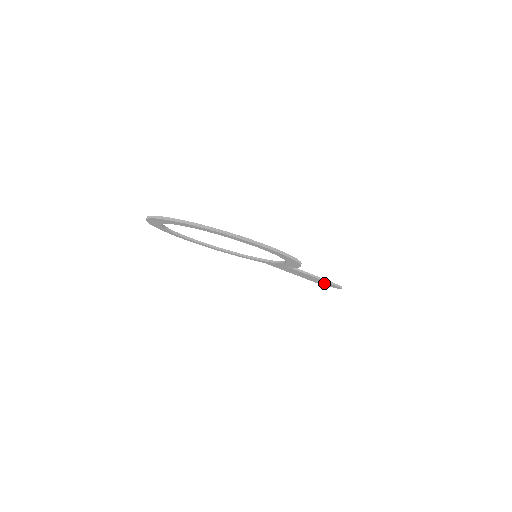
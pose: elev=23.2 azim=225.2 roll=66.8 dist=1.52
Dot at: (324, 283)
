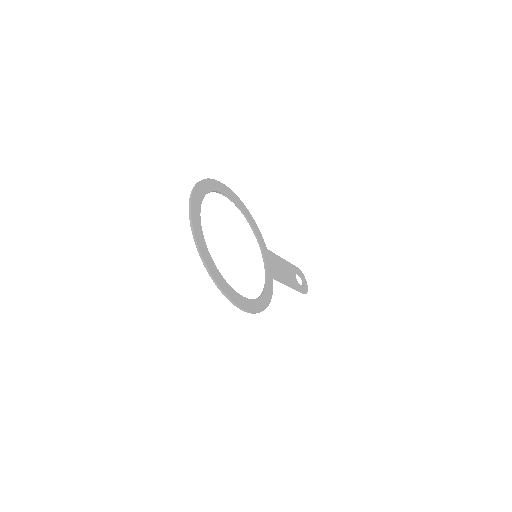
Dot at: (301, 277)
